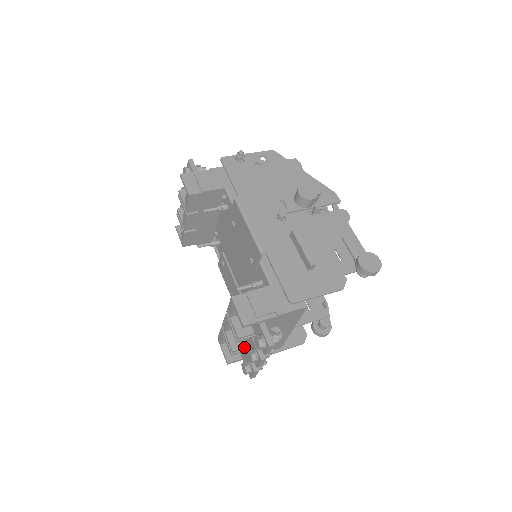
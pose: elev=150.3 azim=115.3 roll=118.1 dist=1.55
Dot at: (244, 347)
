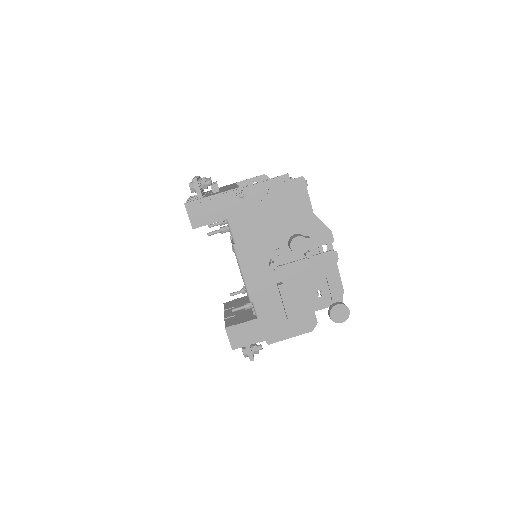
Dot at: occluded
